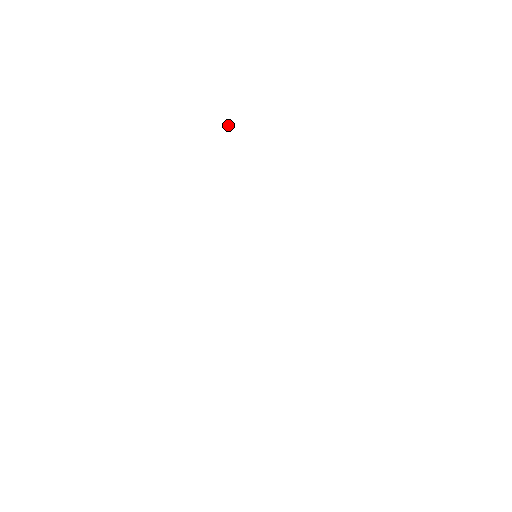
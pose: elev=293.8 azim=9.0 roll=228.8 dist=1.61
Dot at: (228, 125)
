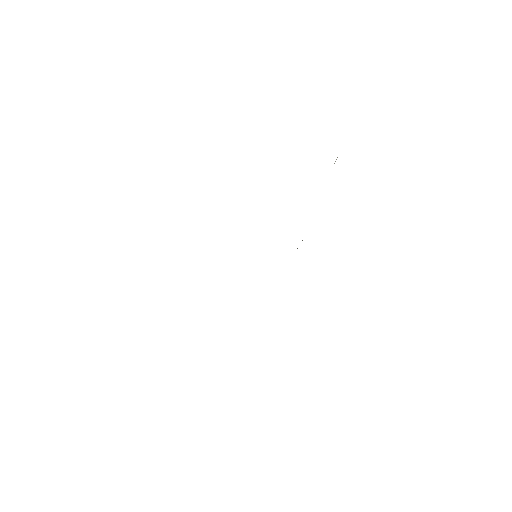
Dot at: occluded
